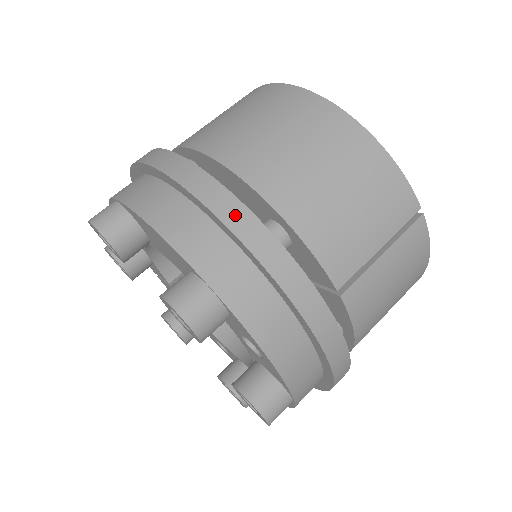
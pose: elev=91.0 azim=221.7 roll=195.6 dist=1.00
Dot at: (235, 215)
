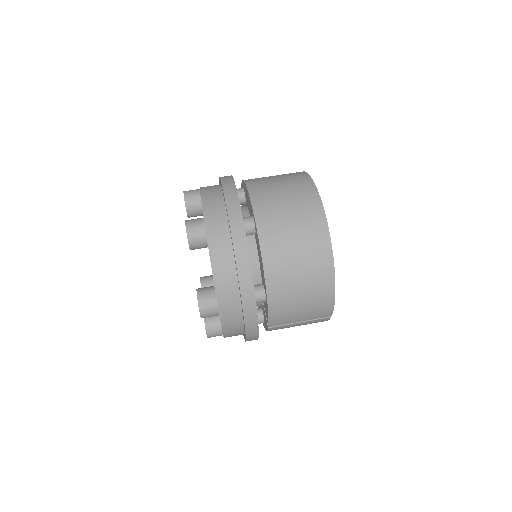
Dot at: (248, 294)
